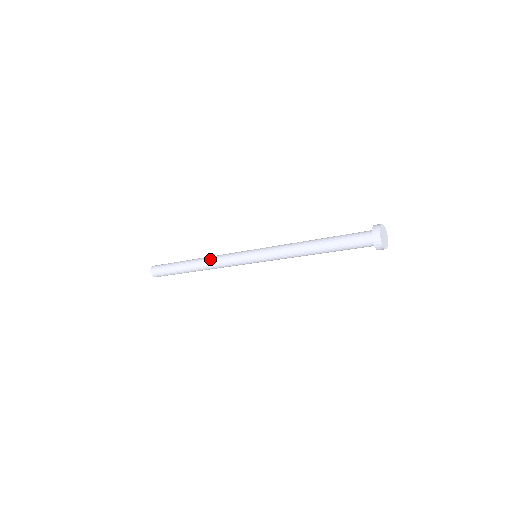
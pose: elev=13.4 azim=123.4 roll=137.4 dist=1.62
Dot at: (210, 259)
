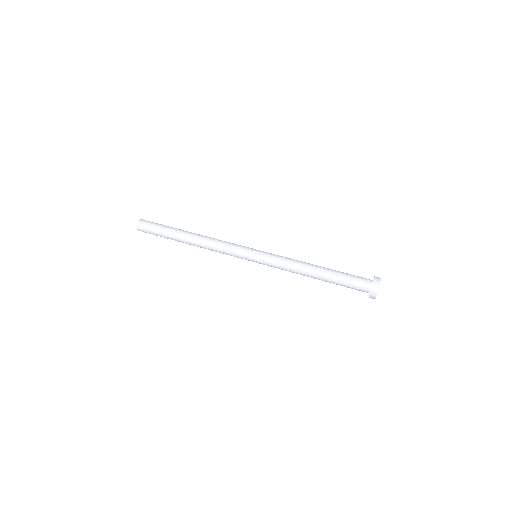
Dot at: (208, 249)
